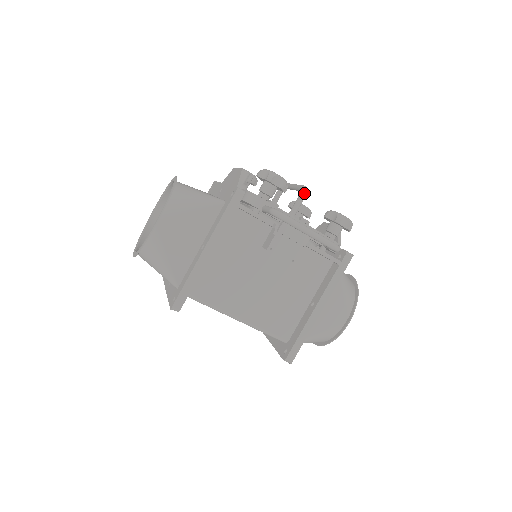
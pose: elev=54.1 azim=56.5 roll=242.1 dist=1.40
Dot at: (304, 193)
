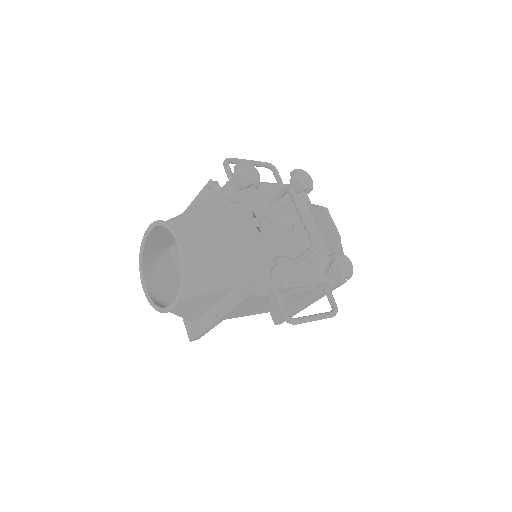
Dot at: (313, 250)
